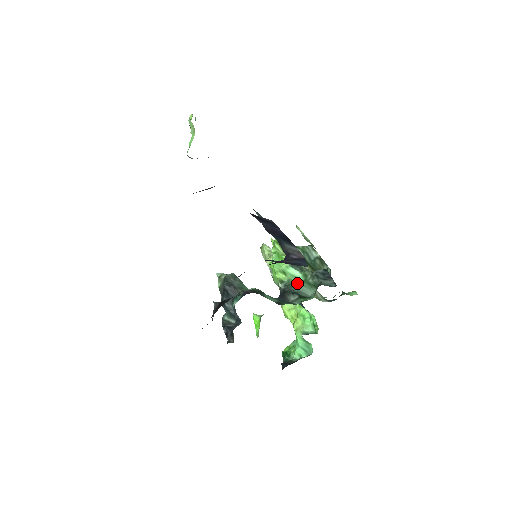
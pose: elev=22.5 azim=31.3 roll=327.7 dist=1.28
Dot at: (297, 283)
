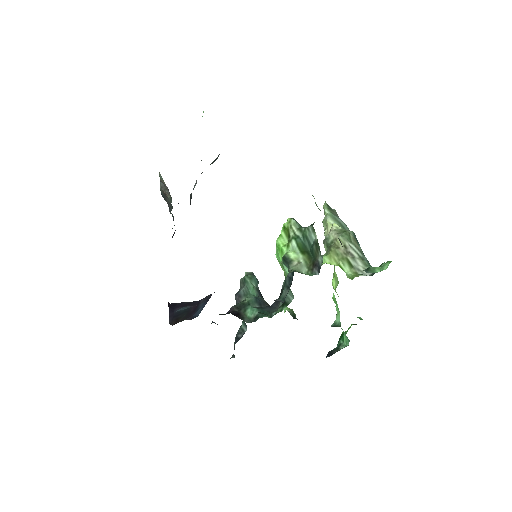
Dot at: occluded
